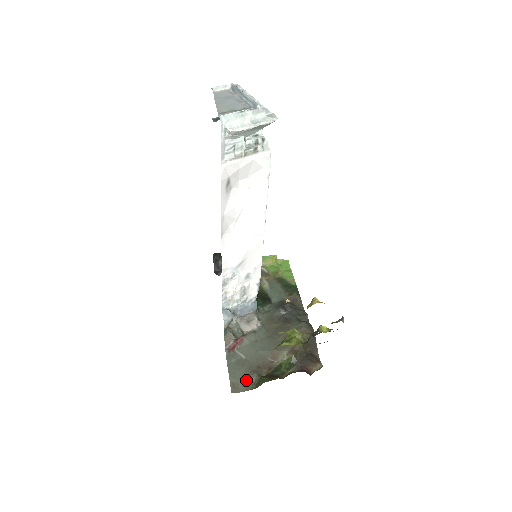
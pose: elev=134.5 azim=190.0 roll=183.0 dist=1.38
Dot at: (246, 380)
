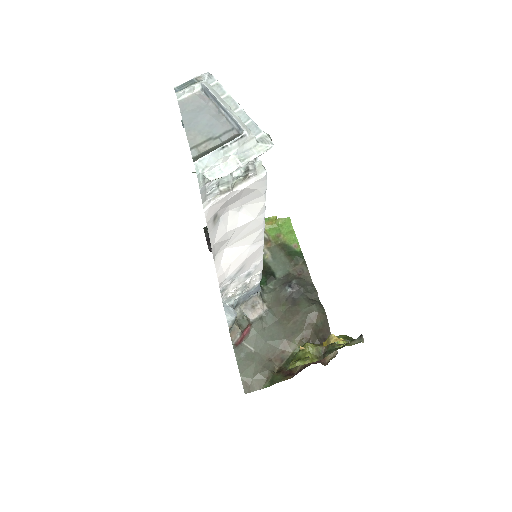
Dot at: (258, 377)
